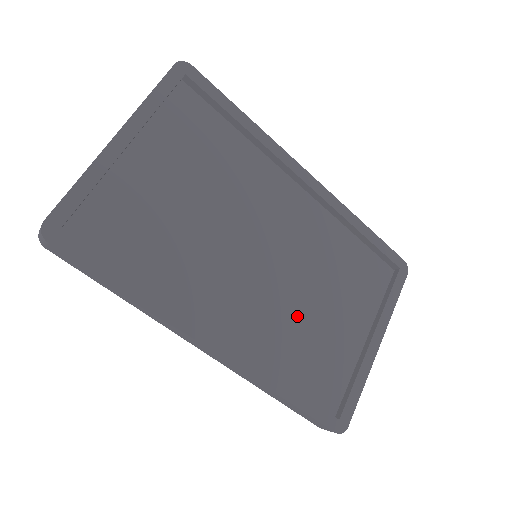
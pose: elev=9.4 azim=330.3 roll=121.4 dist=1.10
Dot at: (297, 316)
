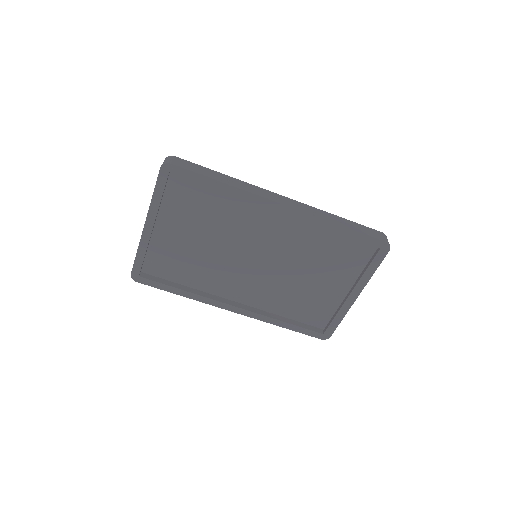
Dot at: (293, 282)
